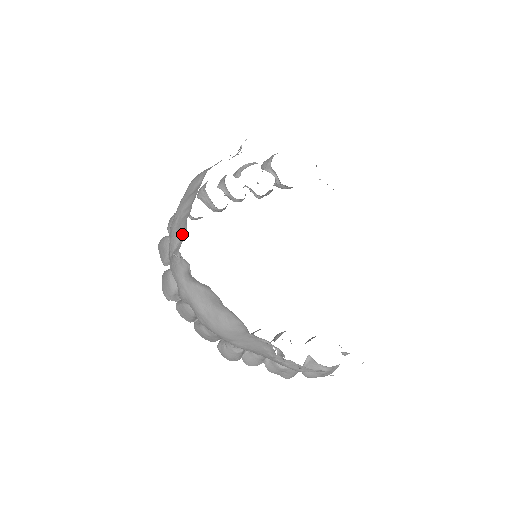
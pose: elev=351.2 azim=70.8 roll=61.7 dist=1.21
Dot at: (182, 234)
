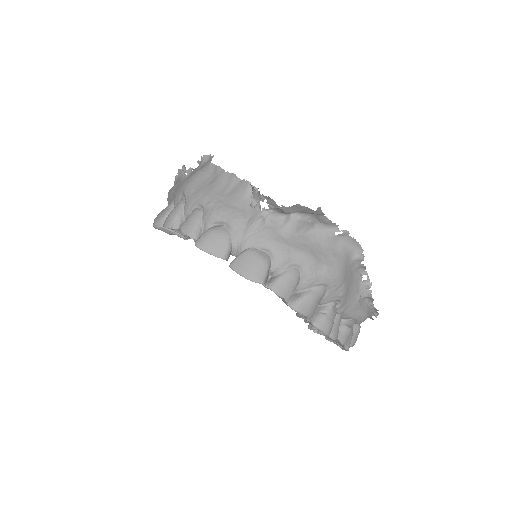
Dot at: (246, 203)
